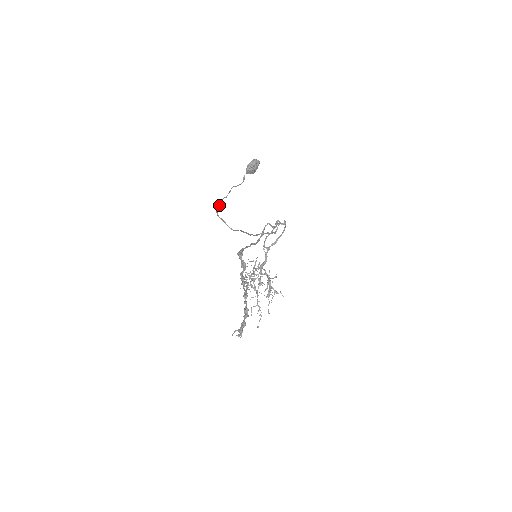
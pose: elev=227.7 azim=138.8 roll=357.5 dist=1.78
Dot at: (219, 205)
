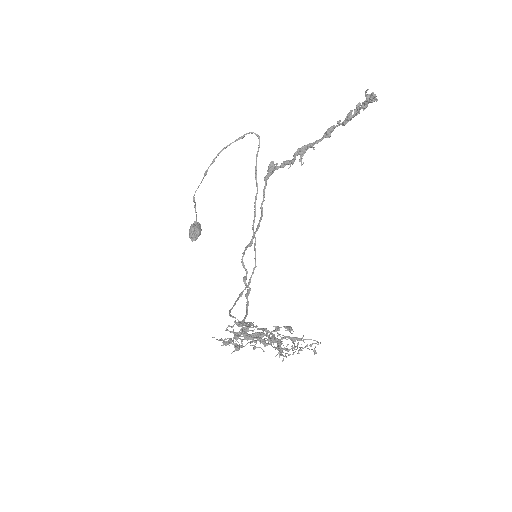
Dot at: (204, 176)
